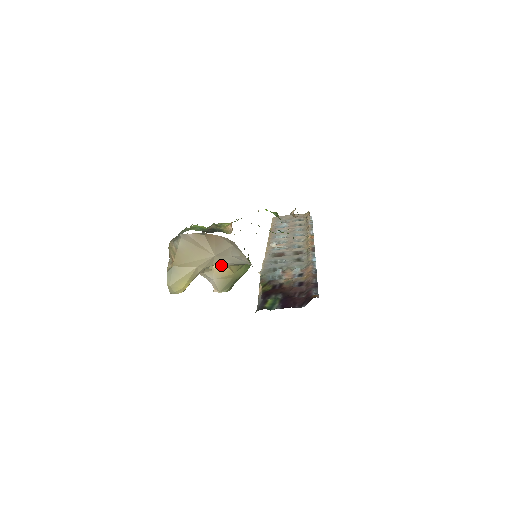
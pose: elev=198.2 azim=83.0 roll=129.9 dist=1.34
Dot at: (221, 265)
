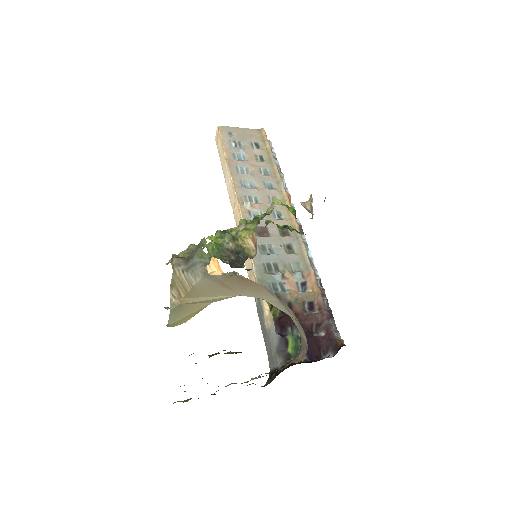
Dot at: (220, 274)
